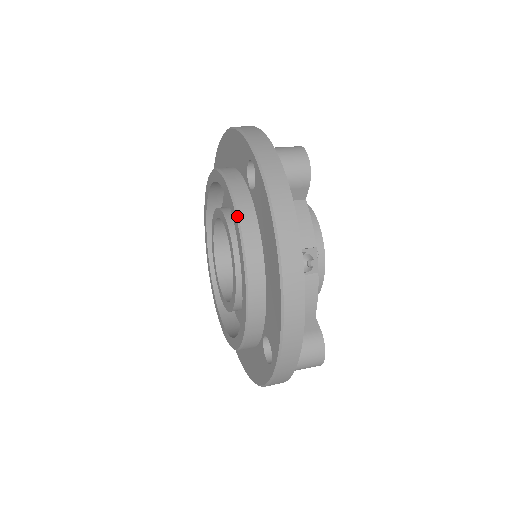
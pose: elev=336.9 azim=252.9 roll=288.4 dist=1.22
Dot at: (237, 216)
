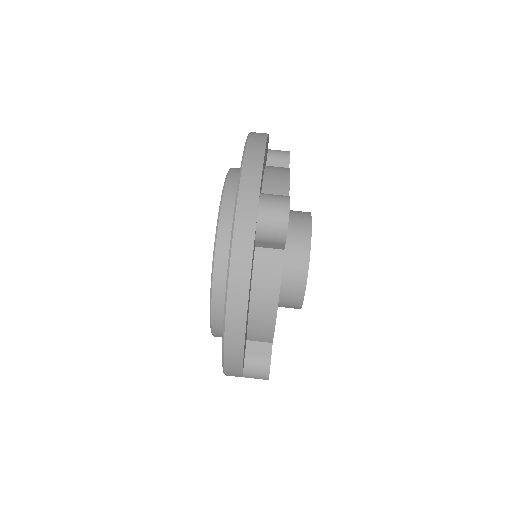
Dot at: occluded
